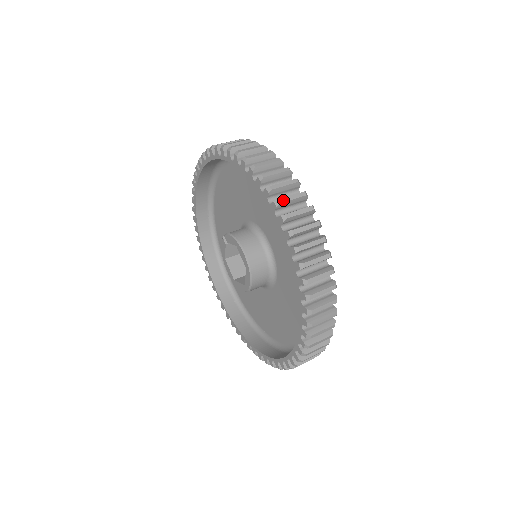
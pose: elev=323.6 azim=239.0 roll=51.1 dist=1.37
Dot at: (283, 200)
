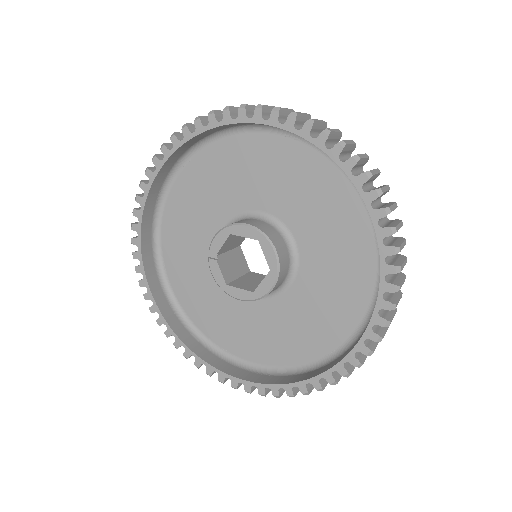
Dot at: (246, 105)
